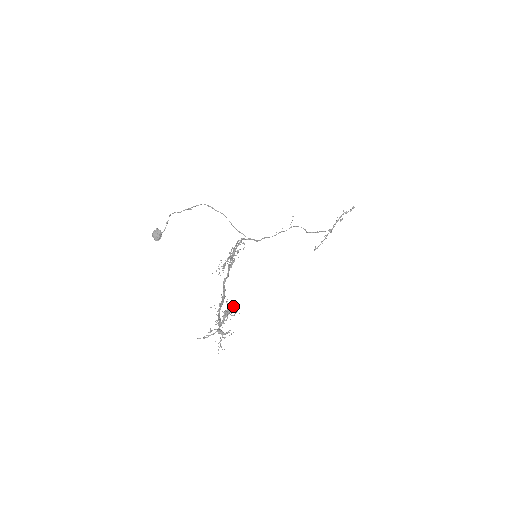
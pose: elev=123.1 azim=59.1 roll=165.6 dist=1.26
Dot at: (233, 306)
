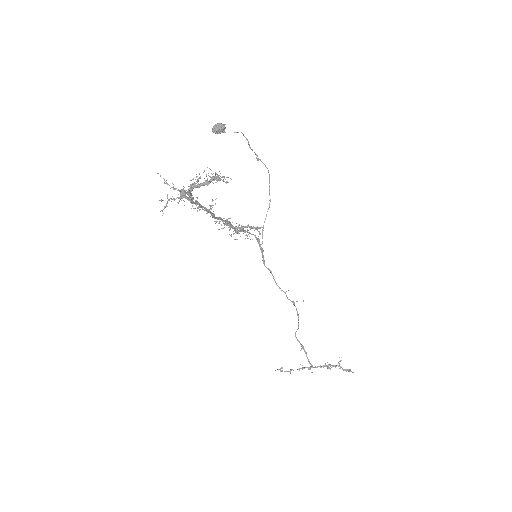
Dot at: (227, 181)
